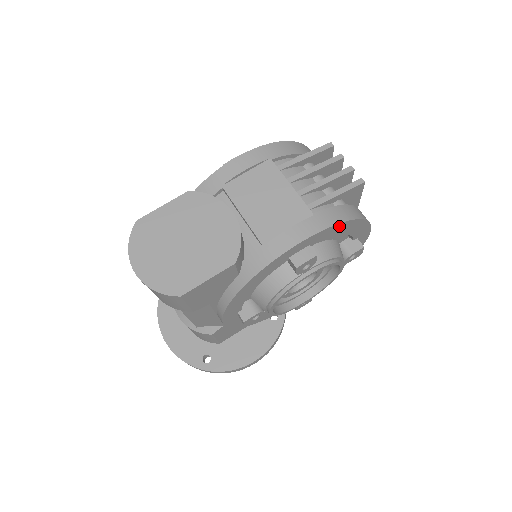
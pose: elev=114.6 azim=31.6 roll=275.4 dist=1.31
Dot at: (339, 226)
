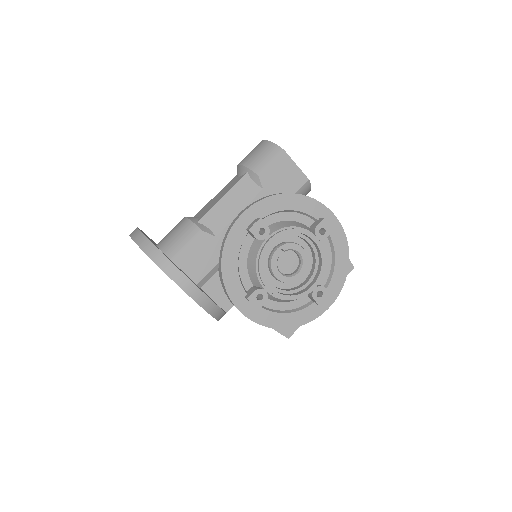
Dot at: (344, 246)
